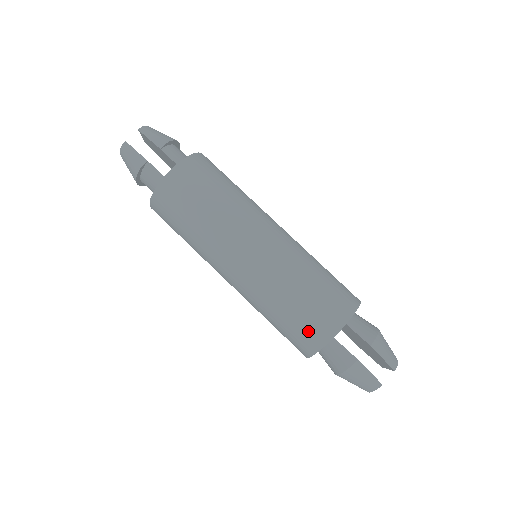
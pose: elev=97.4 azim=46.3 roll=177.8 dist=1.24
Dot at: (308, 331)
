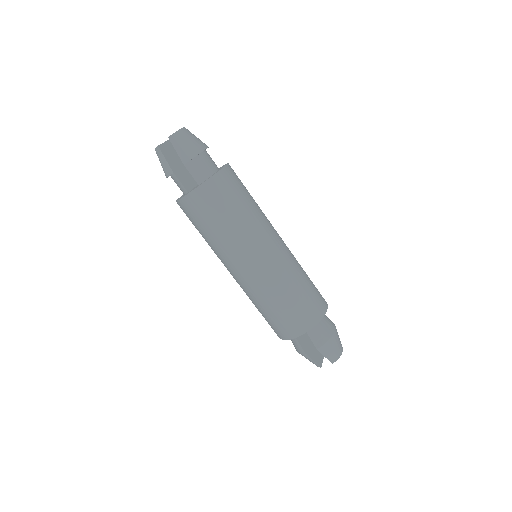
Dot at: (274, 328)
